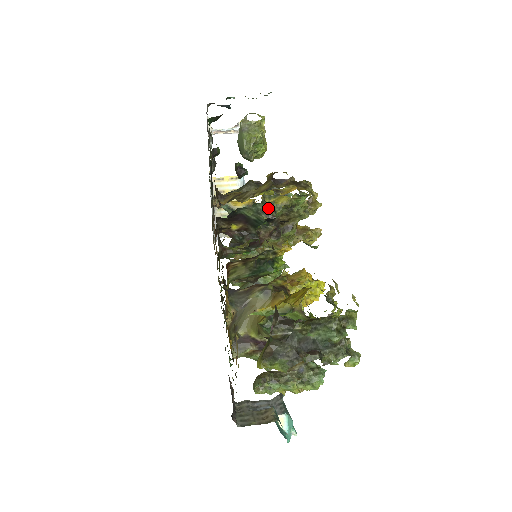
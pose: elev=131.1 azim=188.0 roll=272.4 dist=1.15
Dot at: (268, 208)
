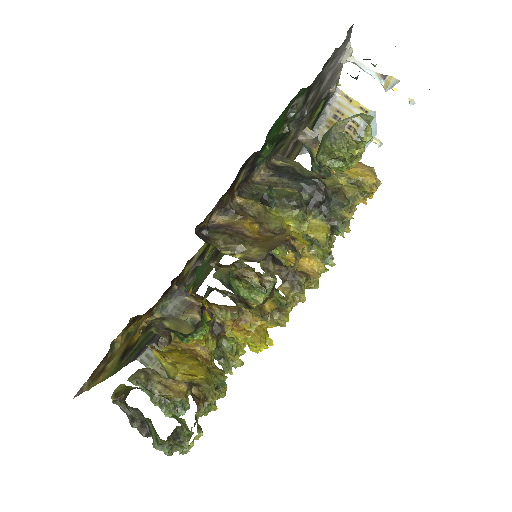
Dot at: occluded
